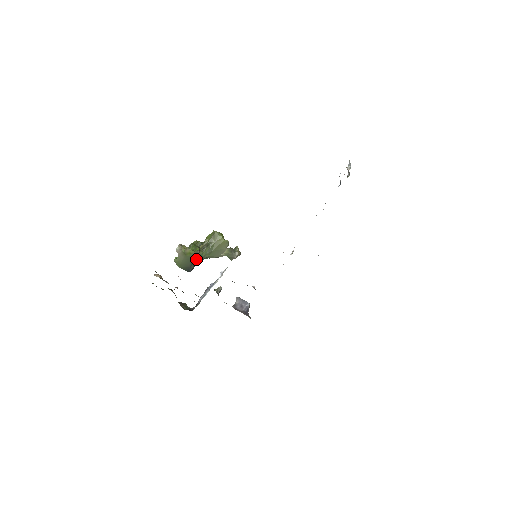
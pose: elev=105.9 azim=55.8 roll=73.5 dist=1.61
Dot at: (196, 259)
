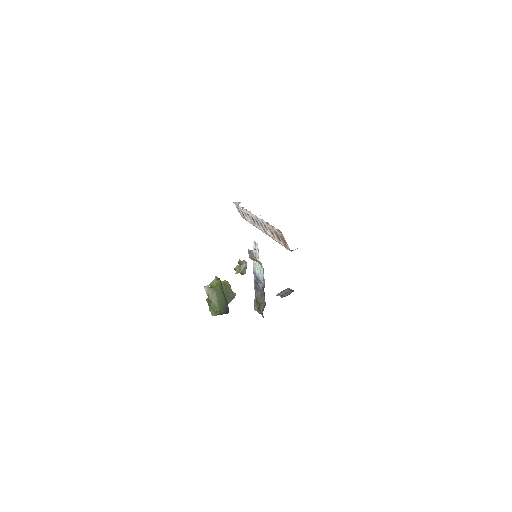
Dot at: occluded
